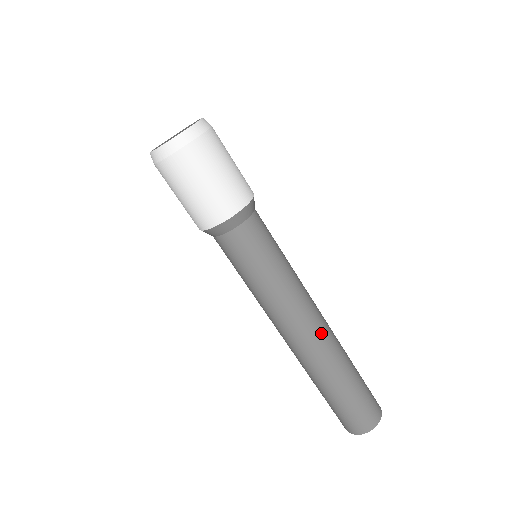
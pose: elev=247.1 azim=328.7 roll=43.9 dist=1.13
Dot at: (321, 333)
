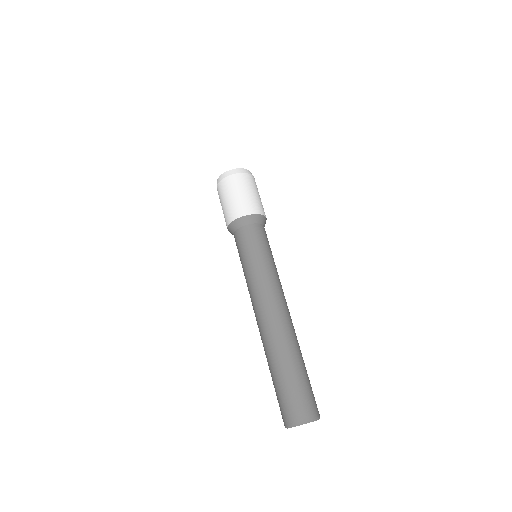
Dot at: (288, 315)
